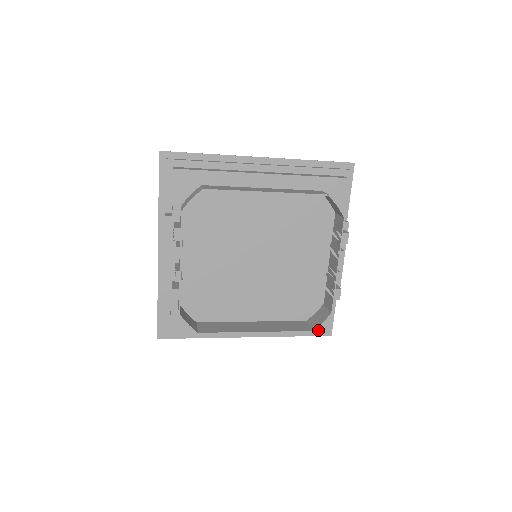
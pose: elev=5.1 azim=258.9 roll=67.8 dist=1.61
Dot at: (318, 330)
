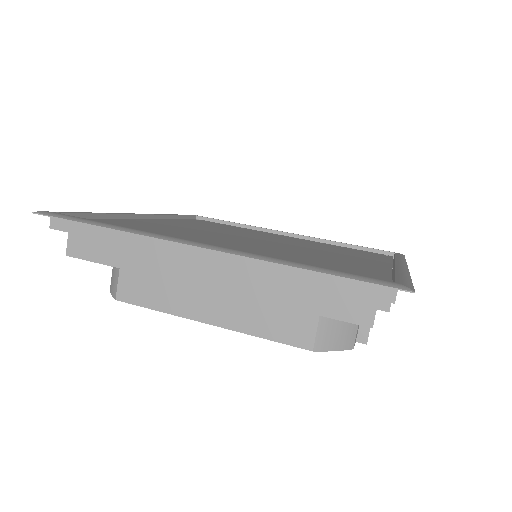
Dot at: occluded
